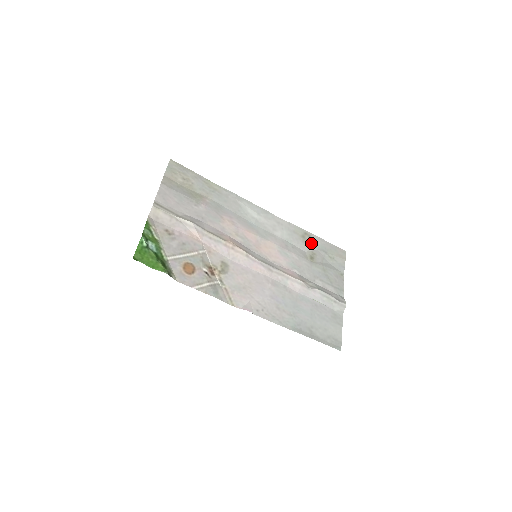
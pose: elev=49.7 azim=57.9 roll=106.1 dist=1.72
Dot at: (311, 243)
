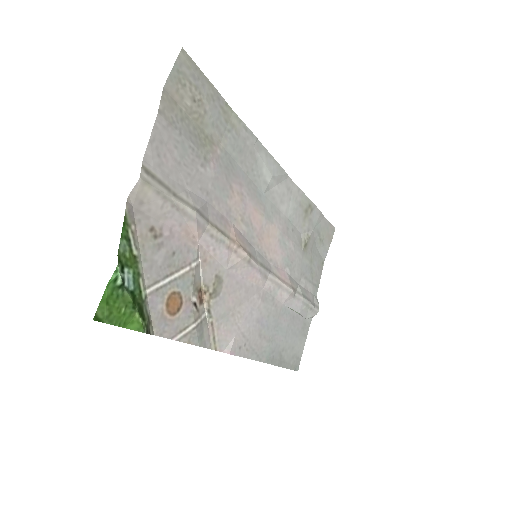
Dot at: (310, 220)
